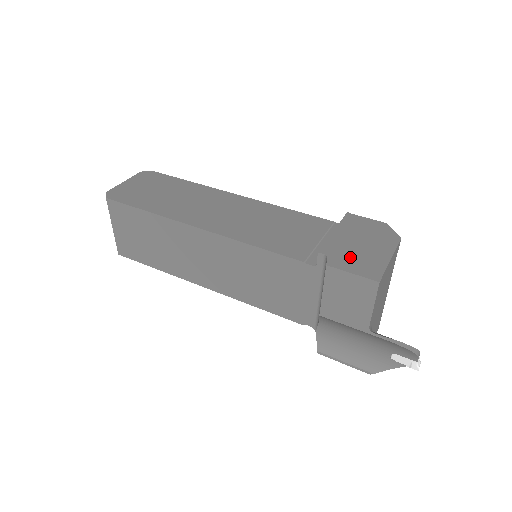
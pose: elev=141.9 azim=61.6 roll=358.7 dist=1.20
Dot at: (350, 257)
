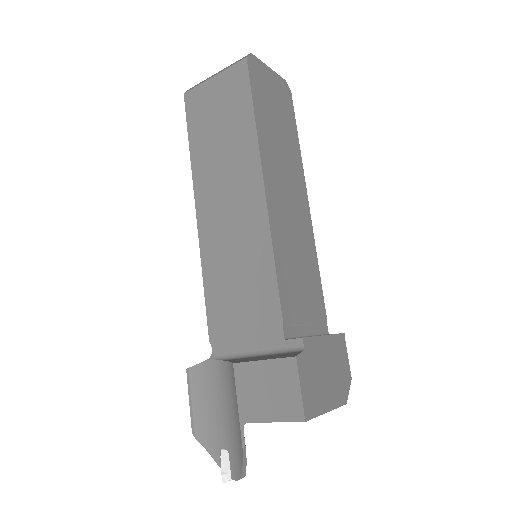
Dot at: (313, 373)
